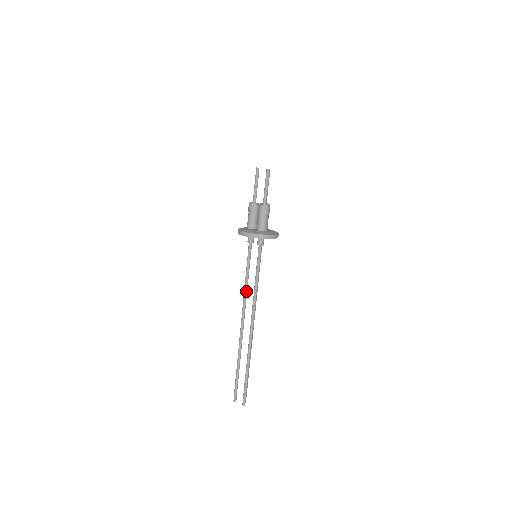
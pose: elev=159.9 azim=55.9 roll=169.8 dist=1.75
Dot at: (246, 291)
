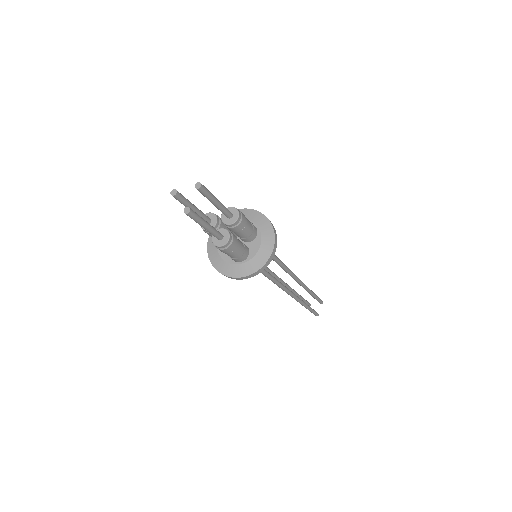
Dot at: occluded
